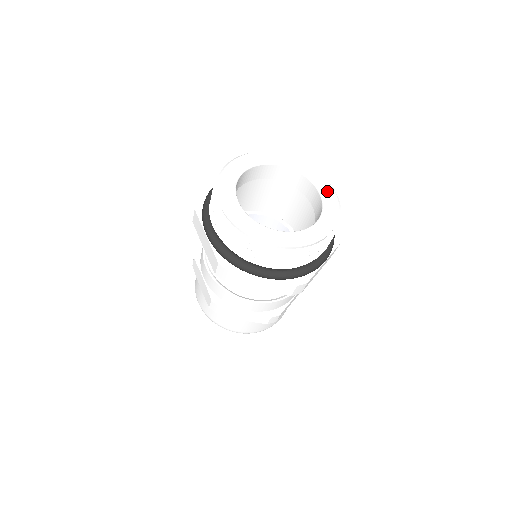
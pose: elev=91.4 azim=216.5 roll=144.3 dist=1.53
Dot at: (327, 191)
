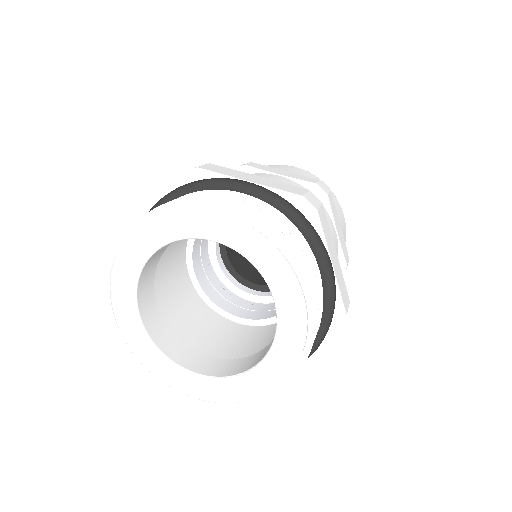
Dot at: (290, 305)
